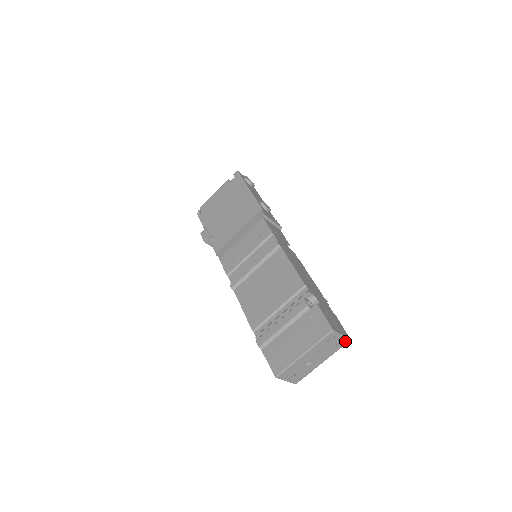
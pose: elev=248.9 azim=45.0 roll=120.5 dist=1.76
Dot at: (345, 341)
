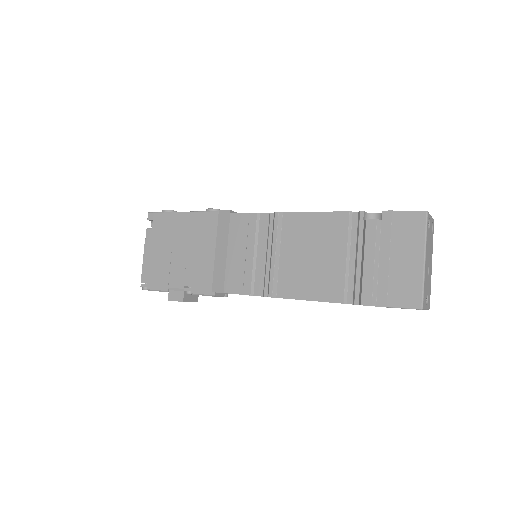
Dot at: (433, 223)
